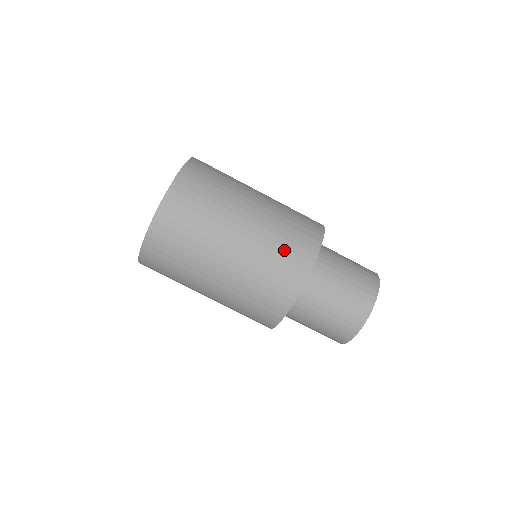
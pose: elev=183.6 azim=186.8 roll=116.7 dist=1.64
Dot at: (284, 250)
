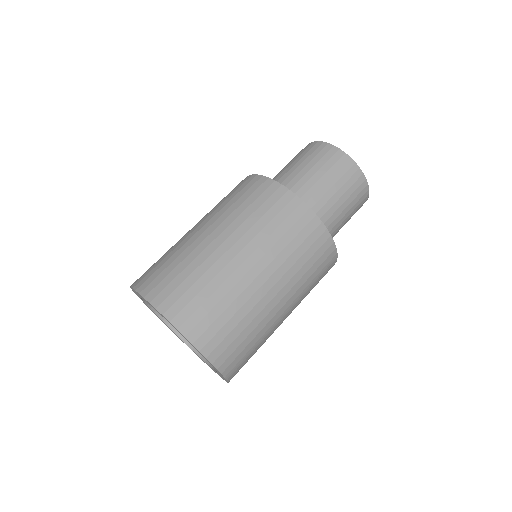
Dot at: (315, 273)
